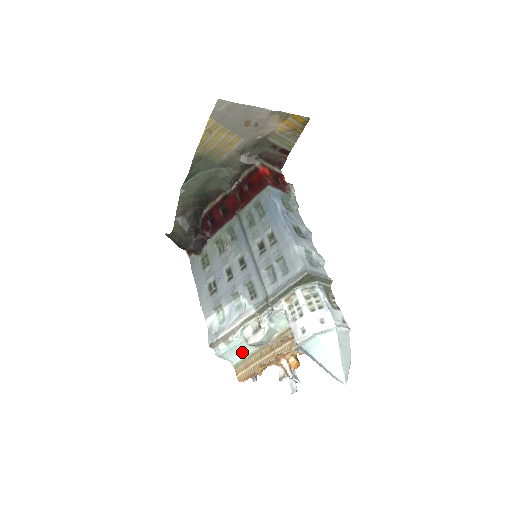
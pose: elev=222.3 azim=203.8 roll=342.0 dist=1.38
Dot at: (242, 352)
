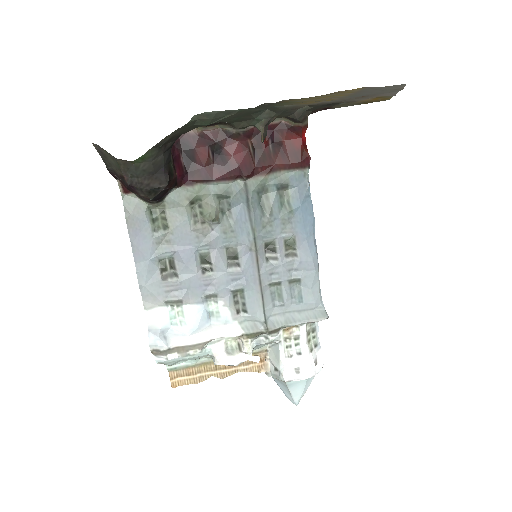
Dot at: (191, 360)
